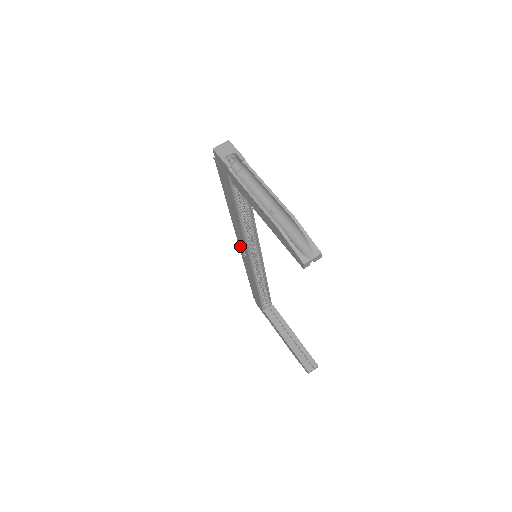
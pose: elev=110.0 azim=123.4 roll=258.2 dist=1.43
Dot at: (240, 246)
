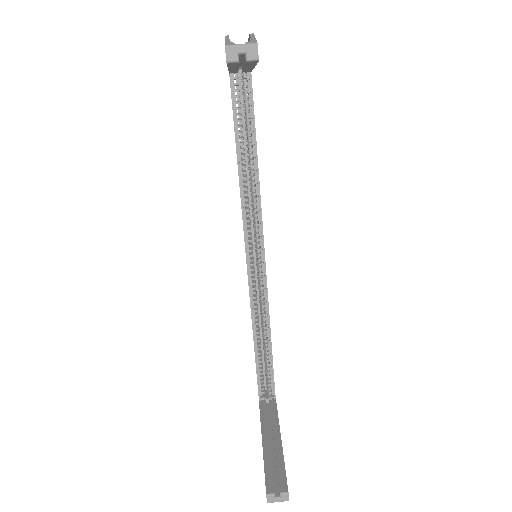
Dot at: occluded
